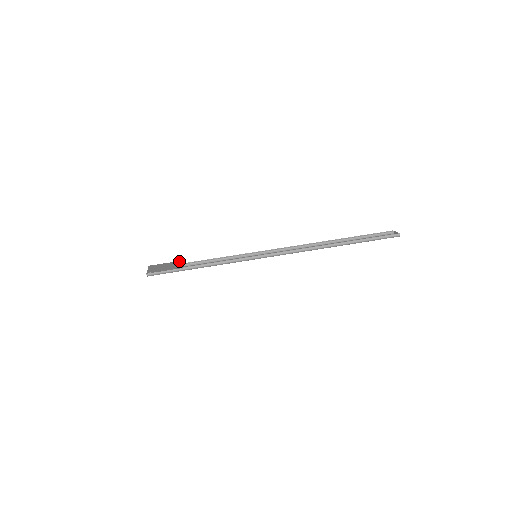
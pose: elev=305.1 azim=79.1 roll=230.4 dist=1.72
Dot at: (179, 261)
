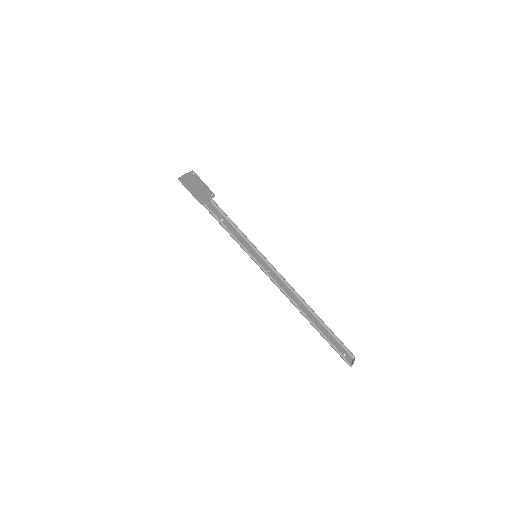
Dot at: (212, 193)
